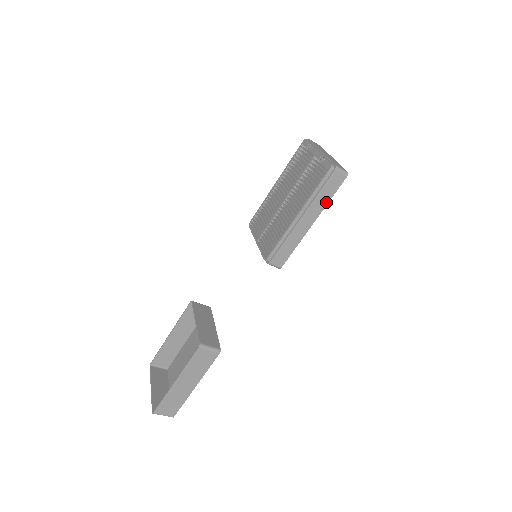
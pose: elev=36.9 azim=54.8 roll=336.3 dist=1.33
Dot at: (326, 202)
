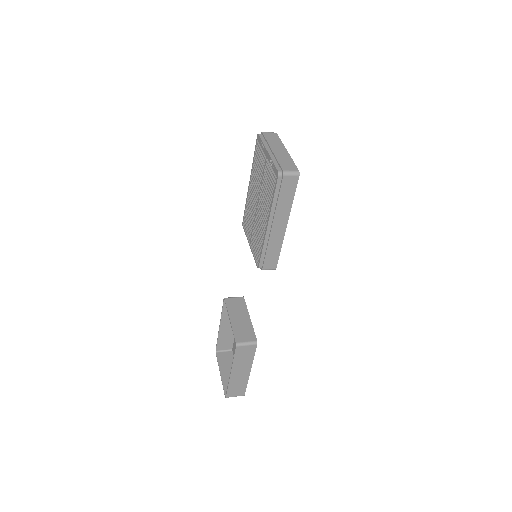
Dot at: (290, 204)
